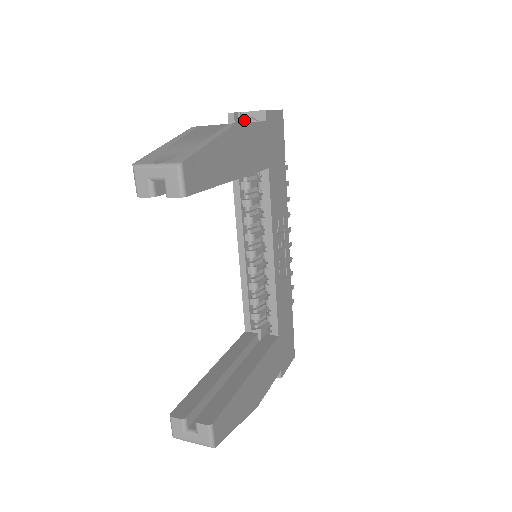
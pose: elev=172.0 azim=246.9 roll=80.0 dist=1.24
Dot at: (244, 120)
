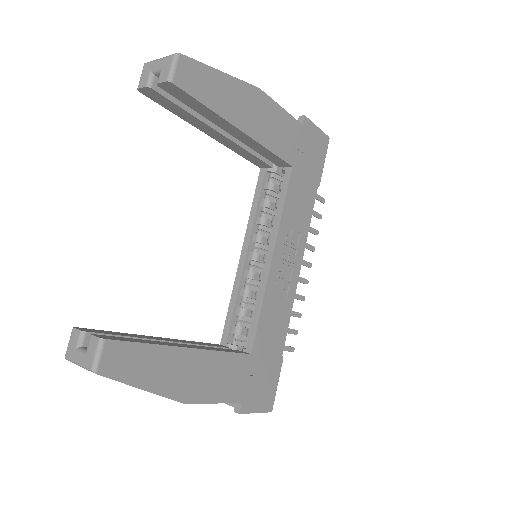
Dot at: occluded
